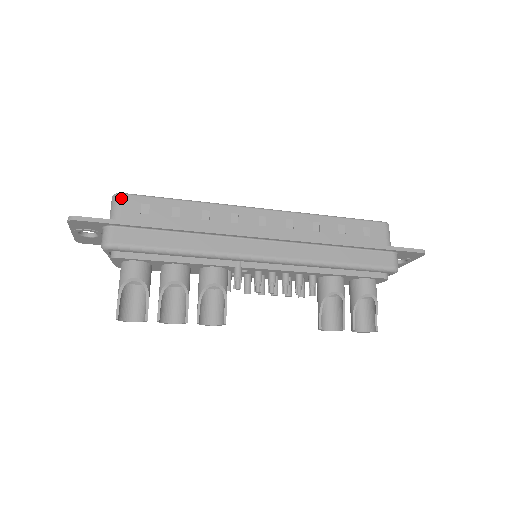
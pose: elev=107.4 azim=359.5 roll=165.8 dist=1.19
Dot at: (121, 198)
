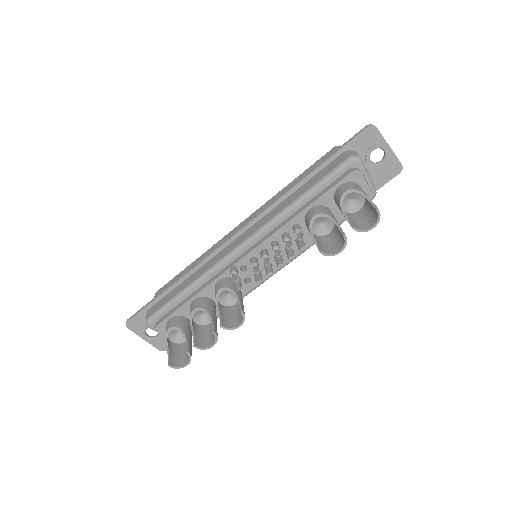
Dot at: (156, 294)
